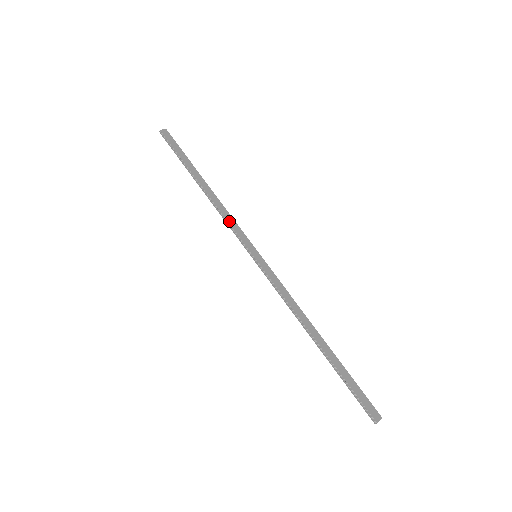
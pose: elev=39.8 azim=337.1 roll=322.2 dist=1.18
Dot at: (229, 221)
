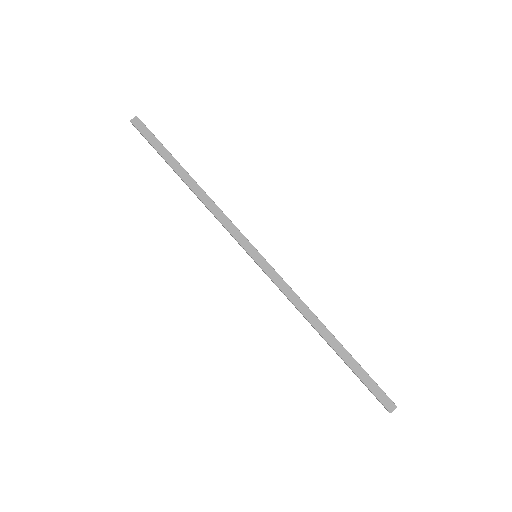
Dot at: (222, 221)
